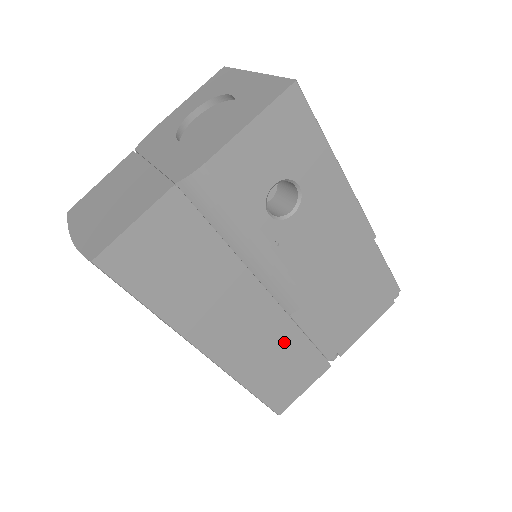
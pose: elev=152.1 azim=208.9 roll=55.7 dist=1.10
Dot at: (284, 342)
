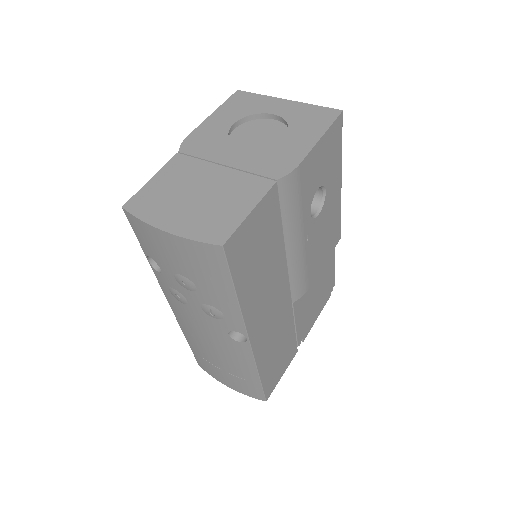
Dot at: (285, 329)
